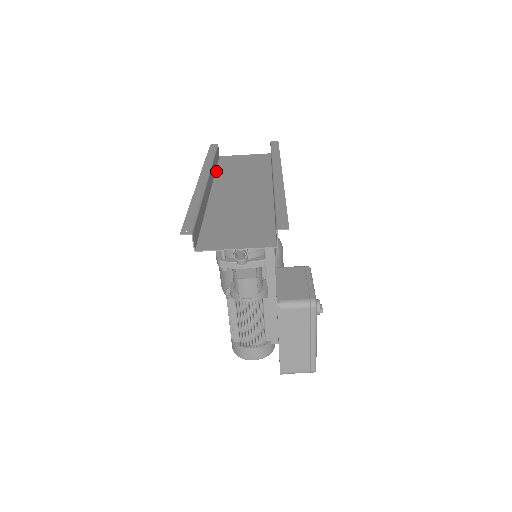
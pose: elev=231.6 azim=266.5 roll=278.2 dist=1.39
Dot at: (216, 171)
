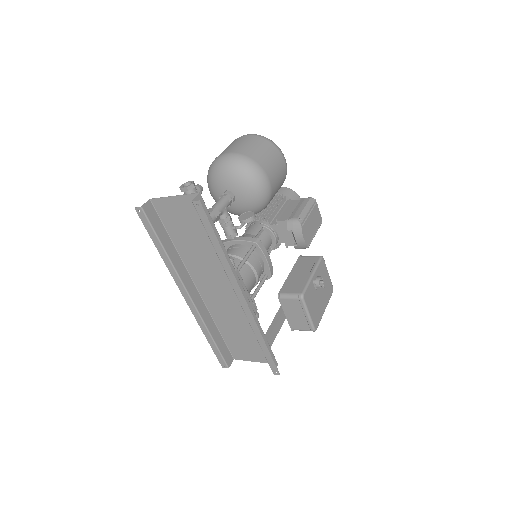
Dot at: (174, 244)
